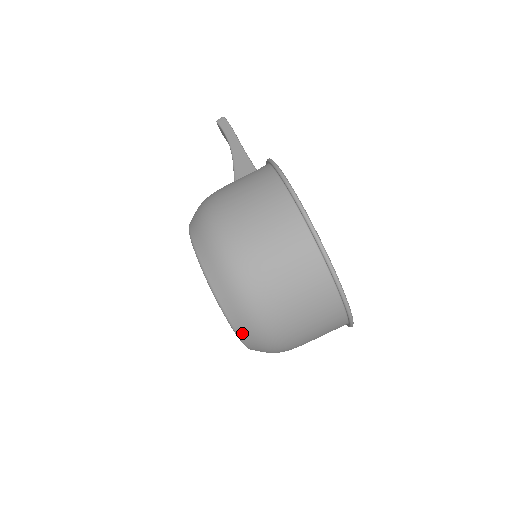
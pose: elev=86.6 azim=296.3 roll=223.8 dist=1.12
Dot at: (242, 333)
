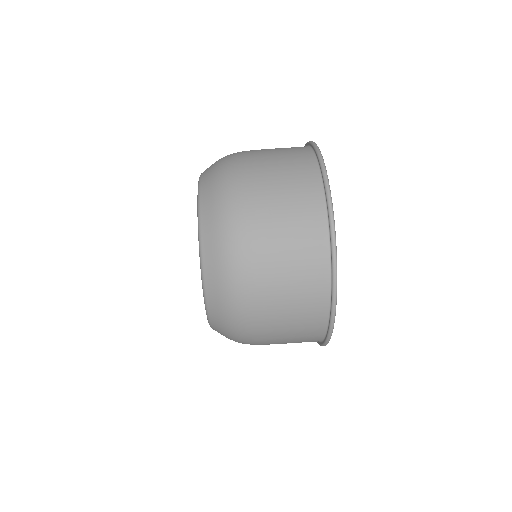
Dot at: (205, 189)
